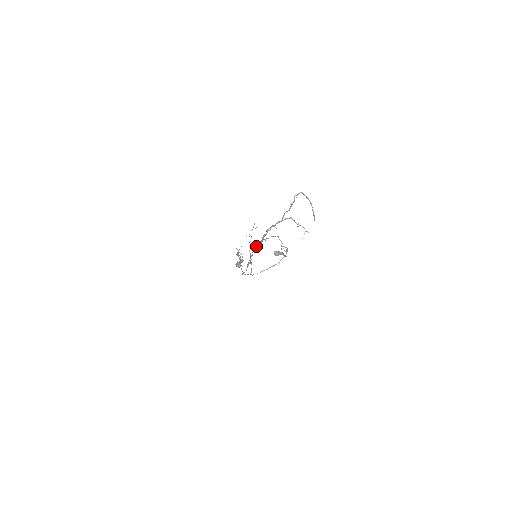
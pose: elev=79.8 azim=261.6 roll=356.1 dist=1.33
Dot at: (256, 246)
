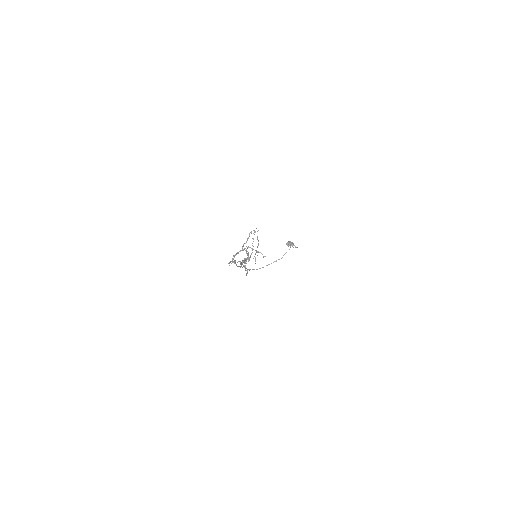
Dot at: occluded
